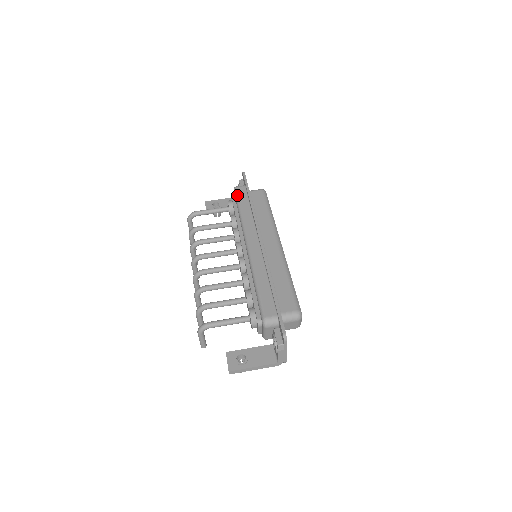
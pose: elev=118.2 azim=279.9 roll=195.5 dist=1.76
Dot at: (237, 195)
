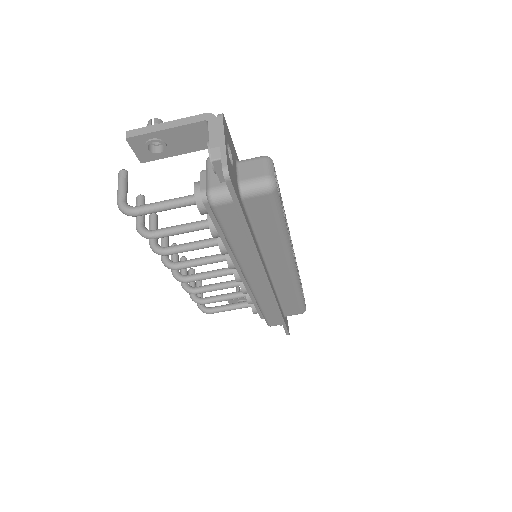
Dot at: (220, 222)
